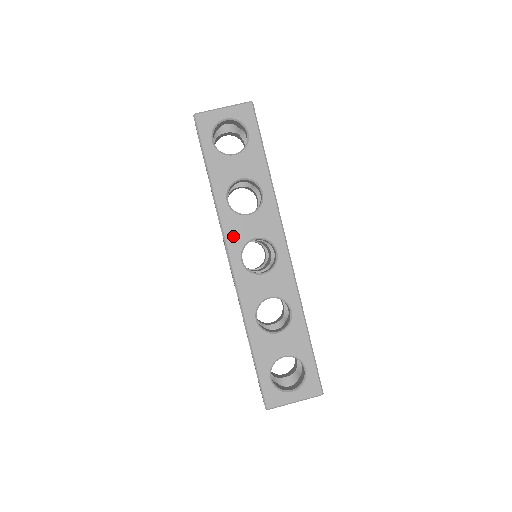
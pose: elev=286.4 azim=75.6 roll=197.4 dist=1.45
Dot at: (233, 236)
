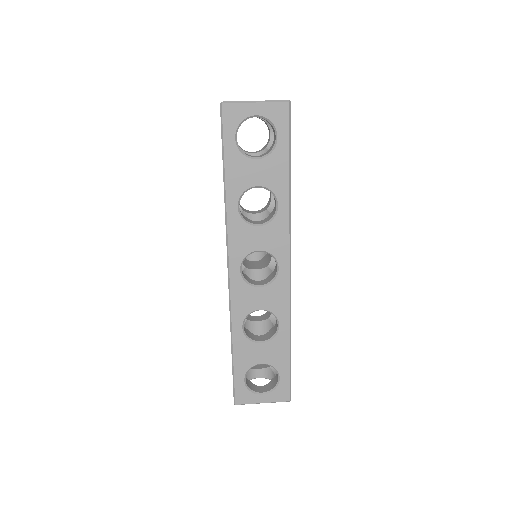
Dot at: (237, 244)
